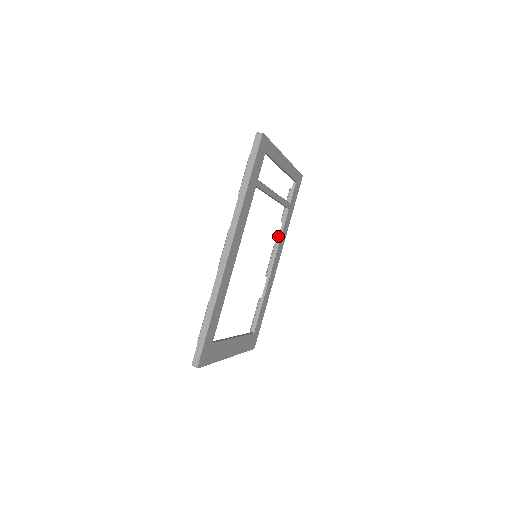
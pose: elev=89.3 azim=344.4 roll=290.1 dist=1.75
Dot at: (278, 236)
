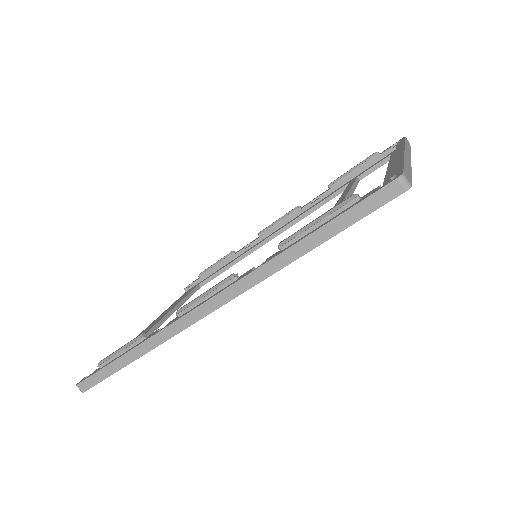
Dot at: (310, 202)
